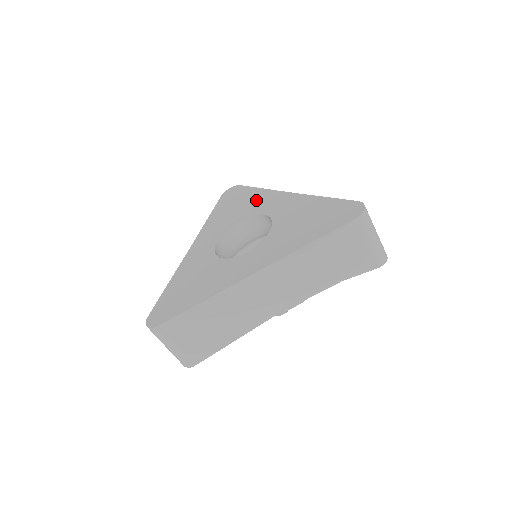
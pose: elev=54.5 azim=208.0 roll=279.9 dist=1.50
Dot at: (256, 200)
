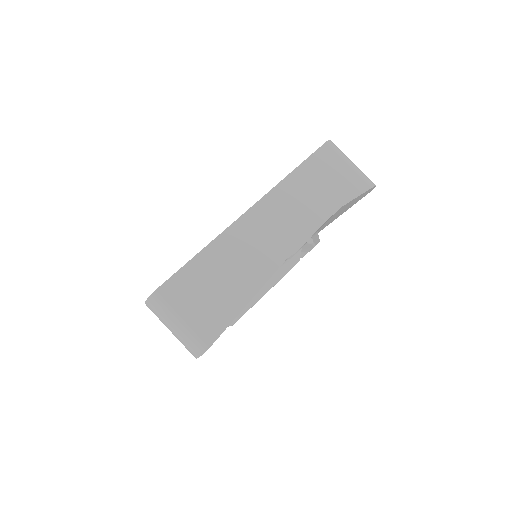
Dot at: occluded
